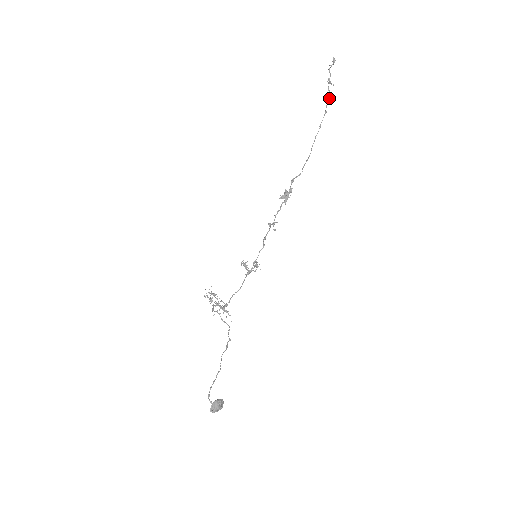
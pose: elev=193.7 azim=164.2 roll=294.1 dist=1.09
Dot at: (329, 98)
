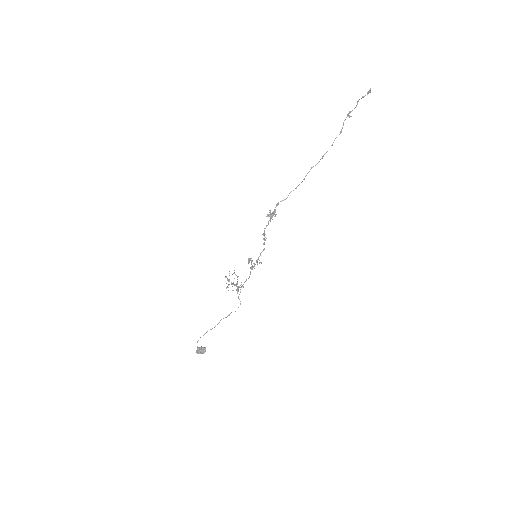
Dot at: (340, 131)
